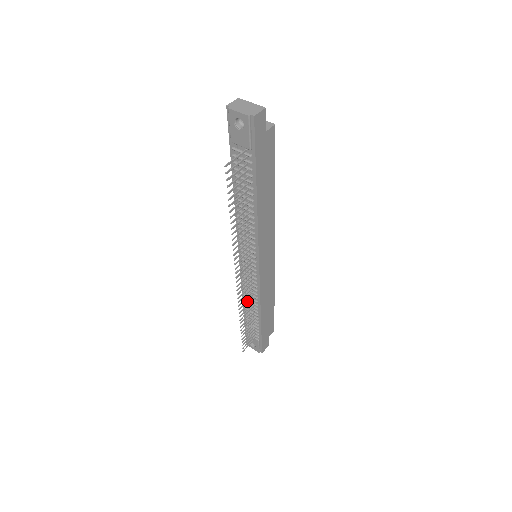
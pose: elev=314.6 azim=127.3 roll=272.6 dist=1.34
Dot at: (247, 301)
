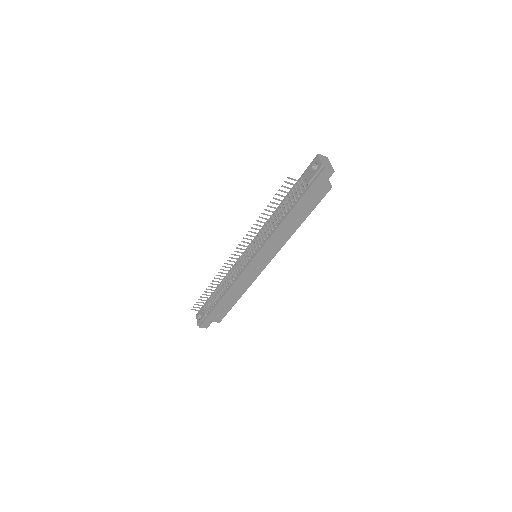
Dot at: (225, 277)
